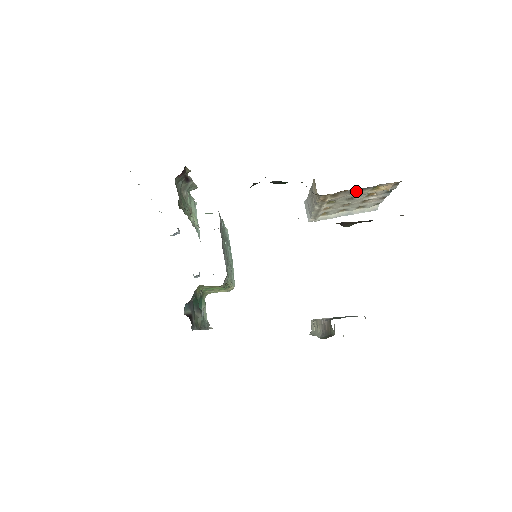
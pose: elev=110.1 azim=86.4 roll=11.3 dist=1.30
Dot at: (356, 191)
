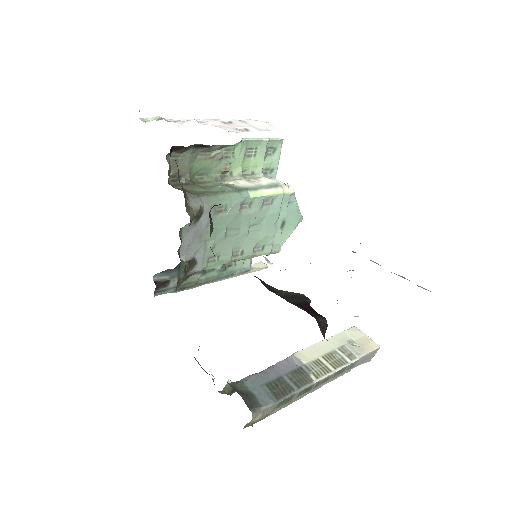
Dot at: occluded
